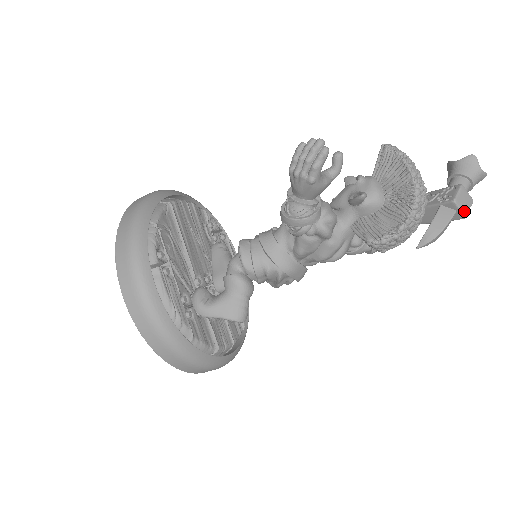
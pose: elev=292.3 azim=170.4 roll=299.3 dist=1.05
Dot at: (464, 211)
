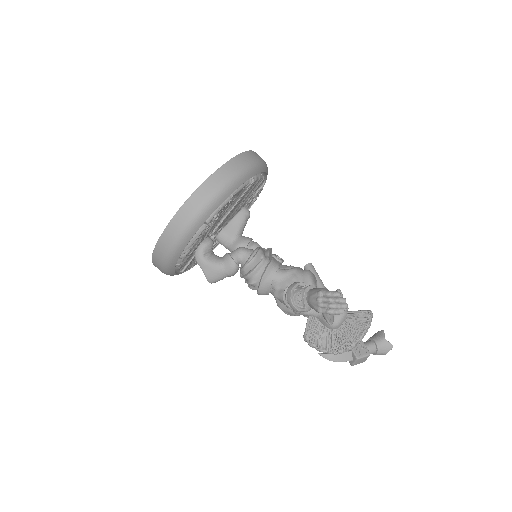
Dot at: (355, 364)
